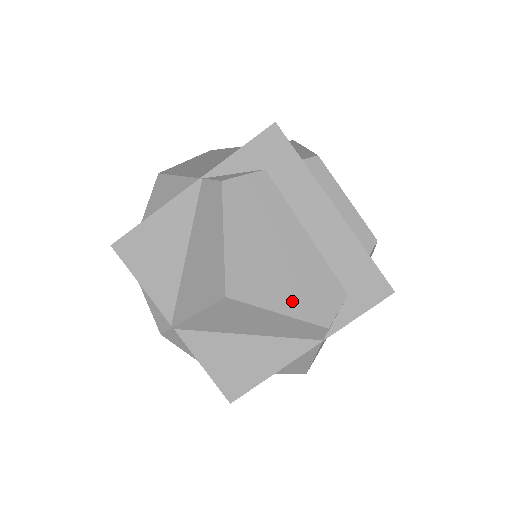
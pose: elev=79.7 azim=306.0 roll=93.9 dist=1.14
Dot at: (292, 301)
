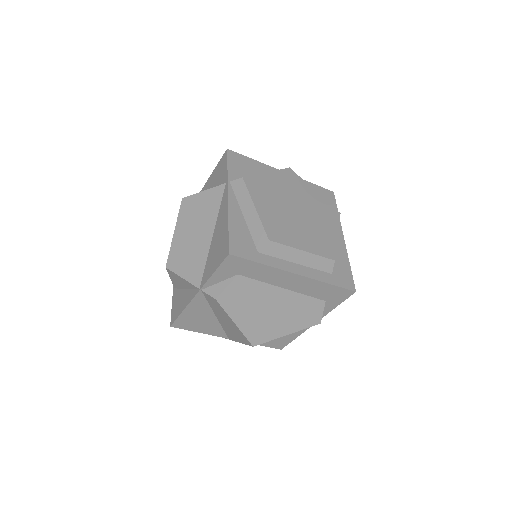
Dot at: (292, 325)
